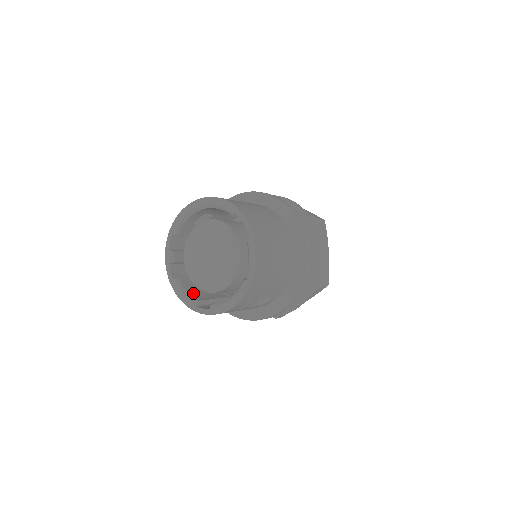
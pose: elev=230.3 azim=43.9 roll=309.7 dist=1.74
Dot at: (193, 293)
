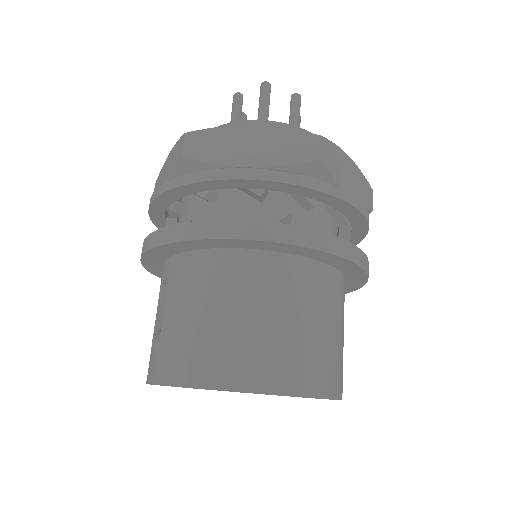
Dot at: occluded
